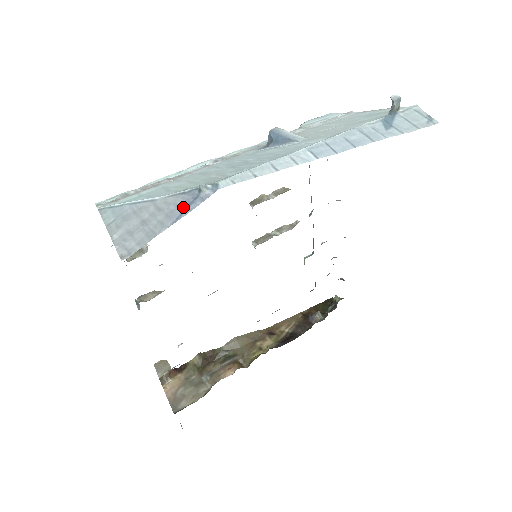
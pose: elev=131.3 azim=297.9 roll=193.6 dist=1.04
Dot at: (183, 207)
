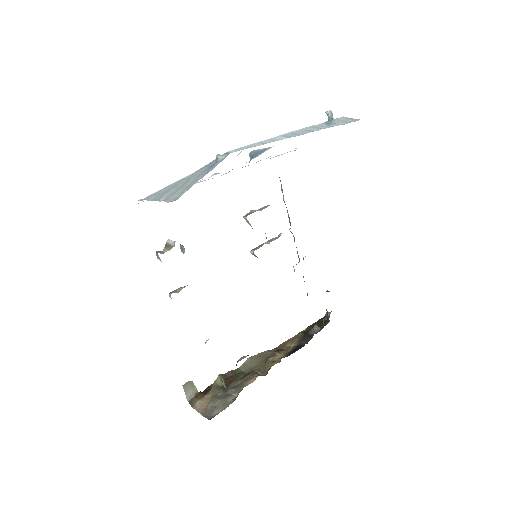
Dot at: (208, 169)
